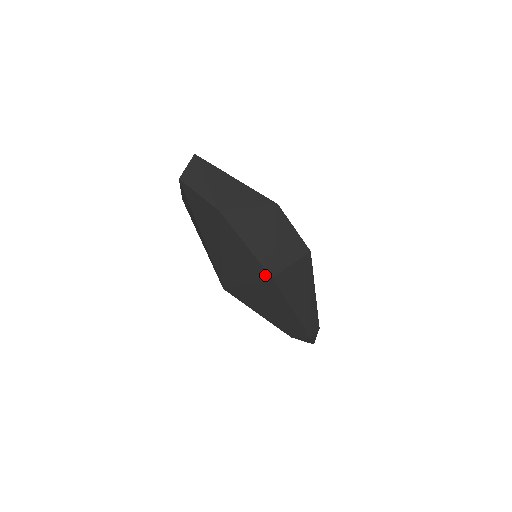
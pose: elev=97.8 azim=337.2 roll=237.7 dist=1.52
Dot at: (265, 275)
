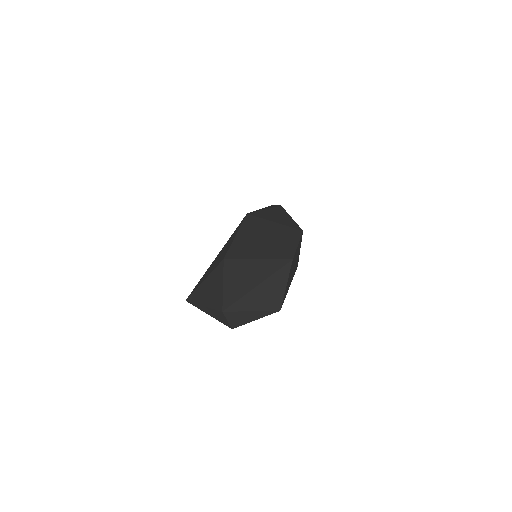
Dot at: occluded
